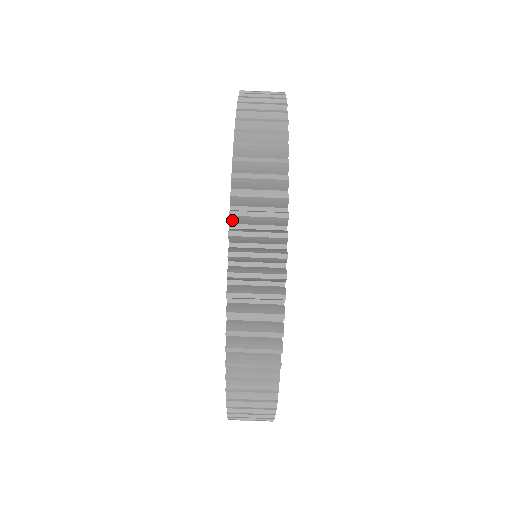
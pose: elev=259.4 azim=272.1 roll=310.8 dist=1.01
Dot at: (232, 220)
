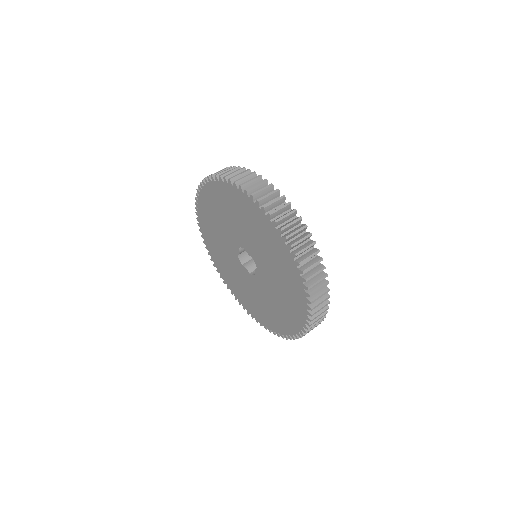
Dot at: (282, 232)
